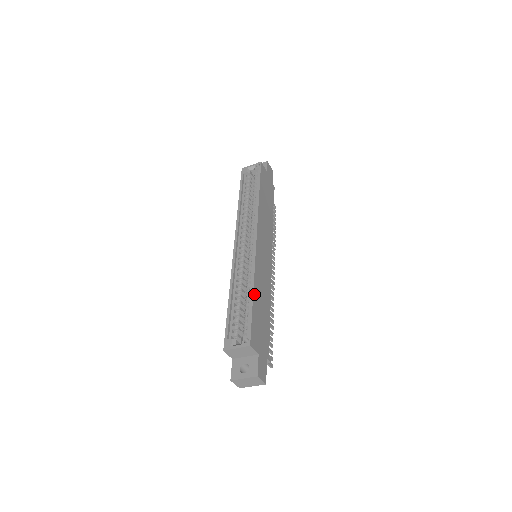
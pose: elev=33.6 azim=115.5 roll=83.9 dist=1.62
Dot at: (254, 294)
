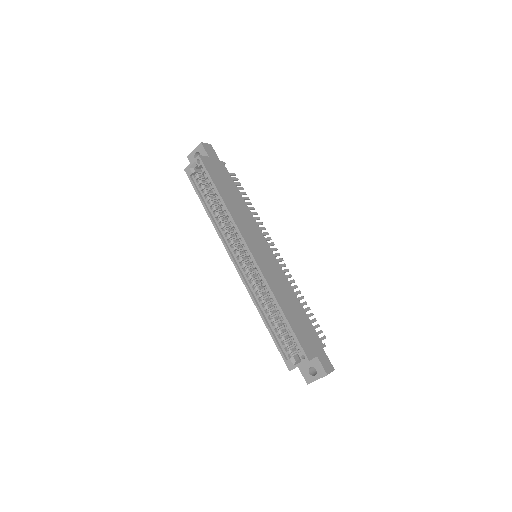
Dot at: (283, 310)
